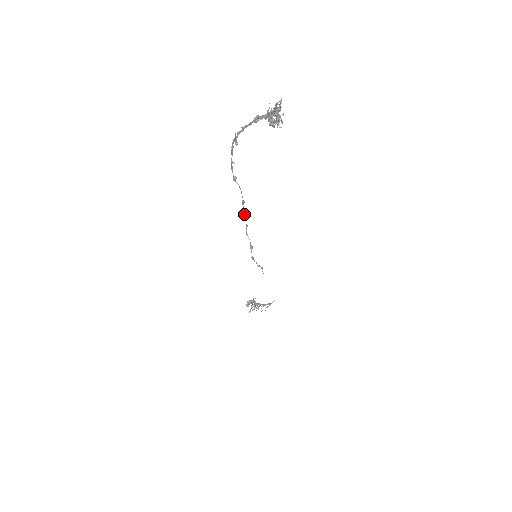
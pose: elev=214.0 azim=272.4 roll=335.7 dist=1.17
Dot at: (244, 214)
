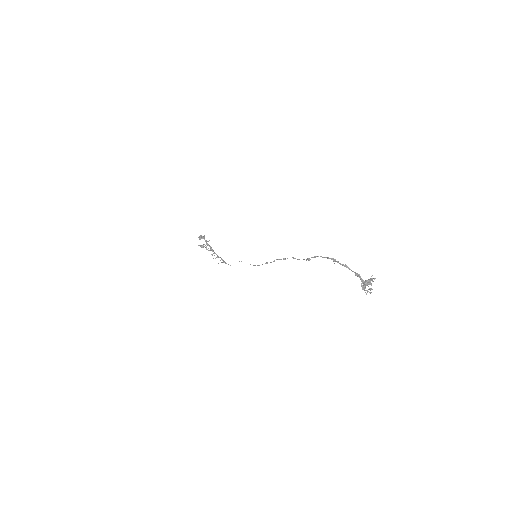
Dot at: occluded
